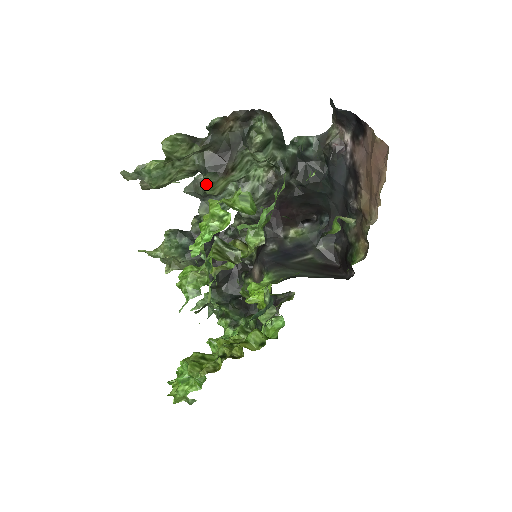
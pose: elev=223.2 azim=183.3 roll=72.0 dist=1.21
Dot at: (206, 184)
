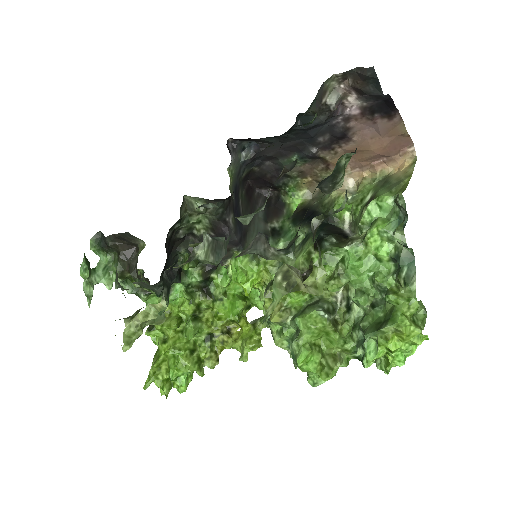
Dot at: (292, 263)
